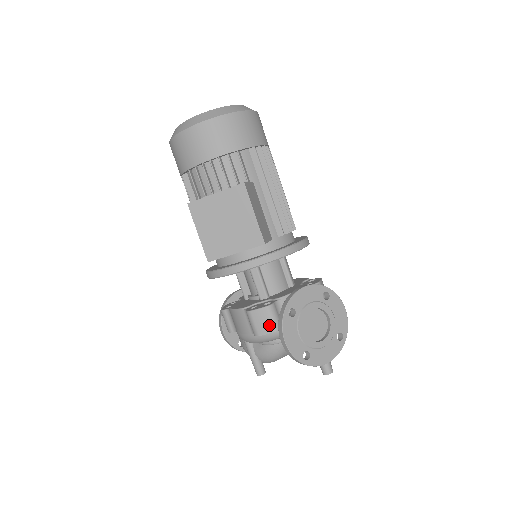
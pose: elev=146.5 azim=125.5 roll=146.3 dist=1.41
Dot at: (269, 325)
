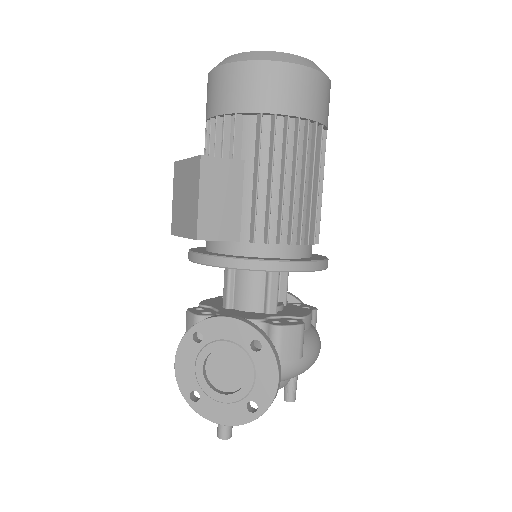
Dot at: occluded
